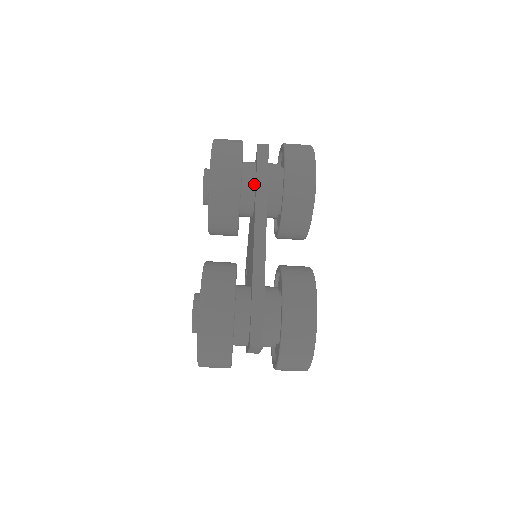
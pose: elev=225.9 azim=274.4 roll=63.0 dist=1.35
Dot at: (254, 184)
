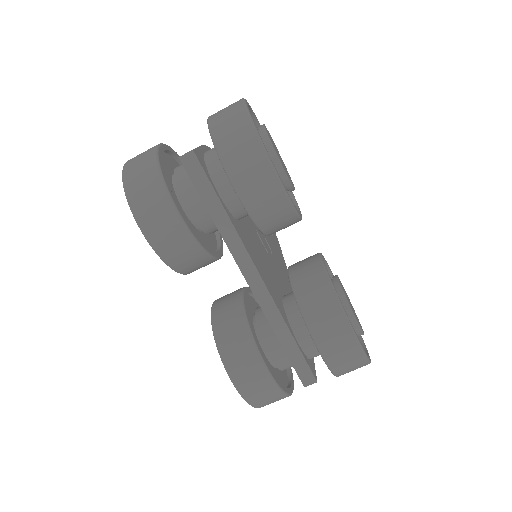
Dot at: (207, 211)
